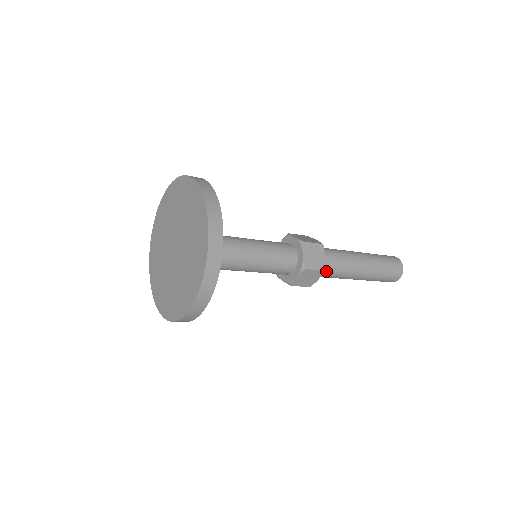
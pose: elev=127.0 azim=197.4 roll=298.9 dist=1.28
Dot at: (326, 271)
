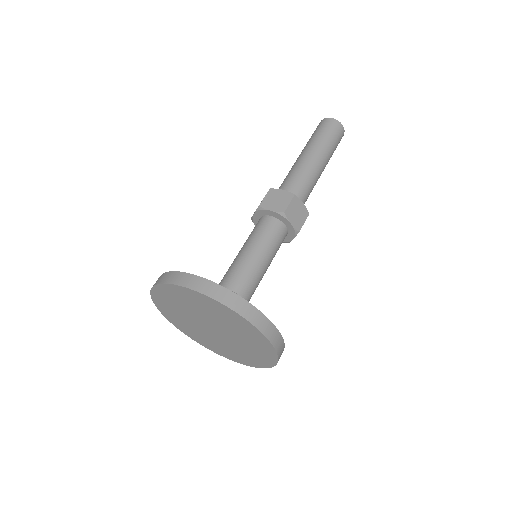
Dot at: occluded
